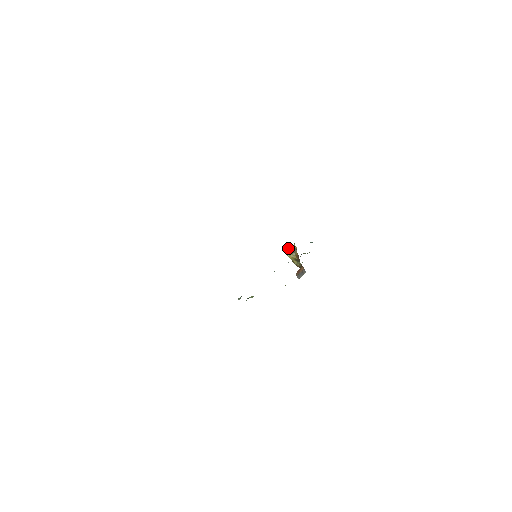
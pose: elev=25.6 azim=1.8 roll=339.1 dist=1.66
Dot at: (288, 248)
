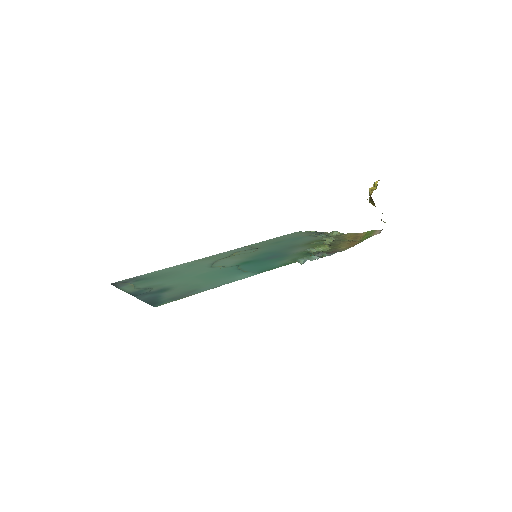
Dot at: (370, 189)
